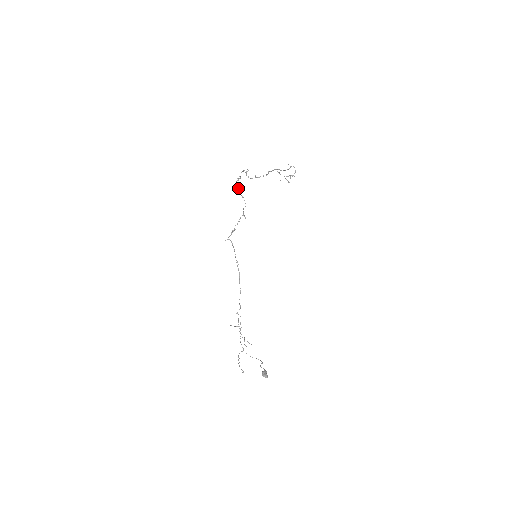
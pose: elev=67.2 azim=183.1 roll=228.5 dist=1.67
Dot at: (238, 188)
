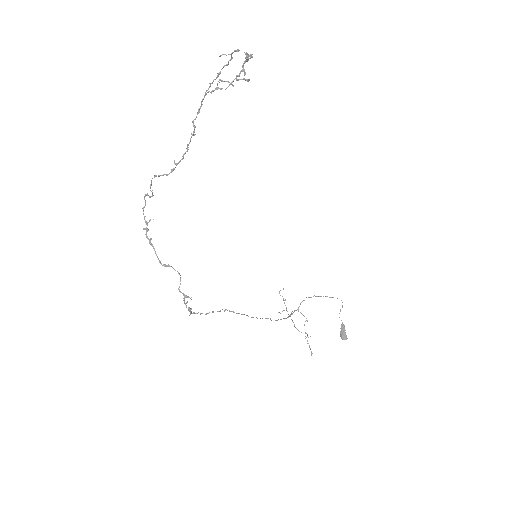
Dot at: (154, 250)
